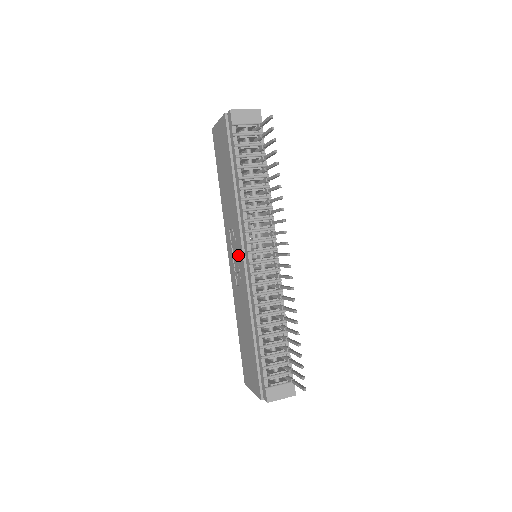
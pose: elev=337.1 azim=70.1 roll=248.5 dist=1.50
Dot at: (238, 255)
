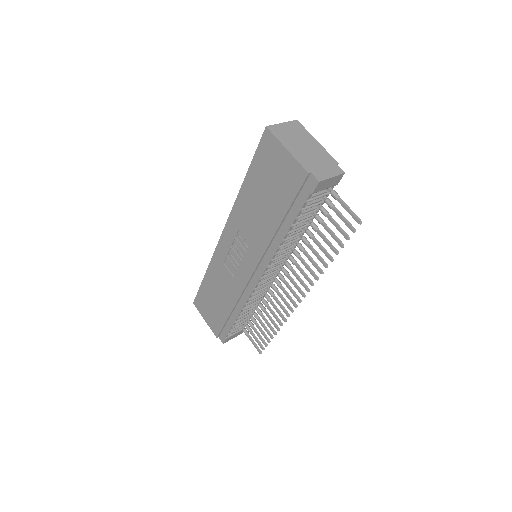
Dot at: (244, 262)
